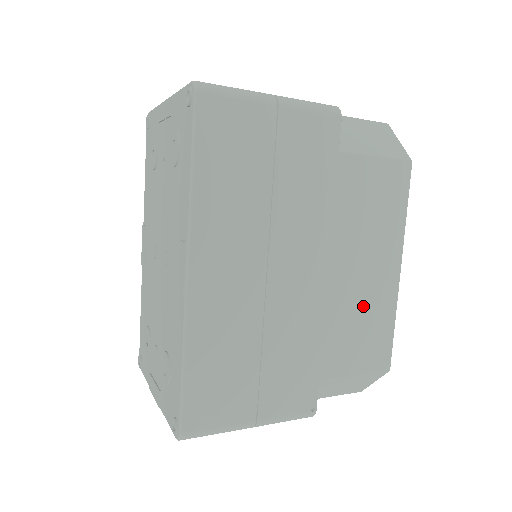
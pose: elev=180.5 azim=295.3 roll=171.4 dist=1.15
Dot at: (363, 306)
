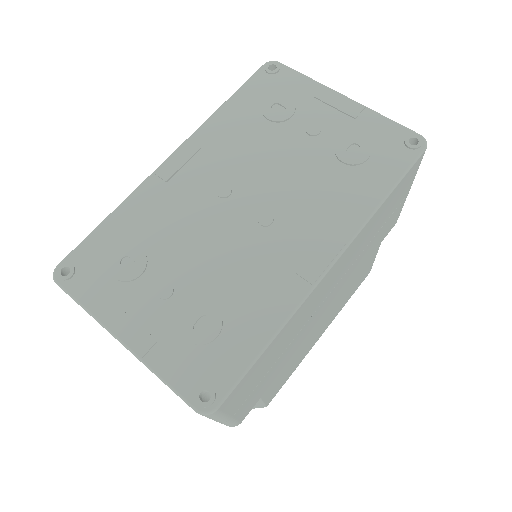
Dot at: (304, 351)
